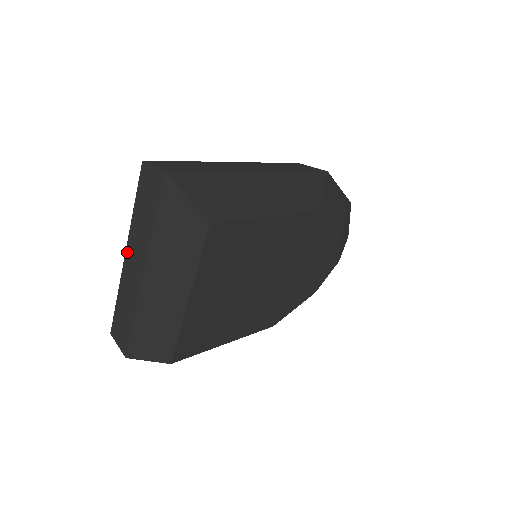
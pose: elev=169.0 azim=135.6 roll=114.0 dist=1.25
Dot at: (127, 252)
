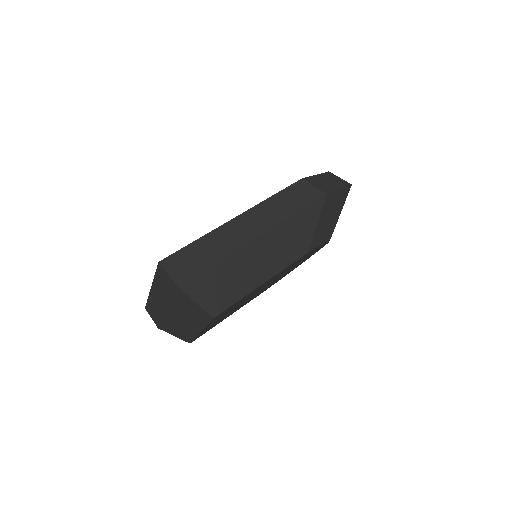
Dot at: (152, 289)
